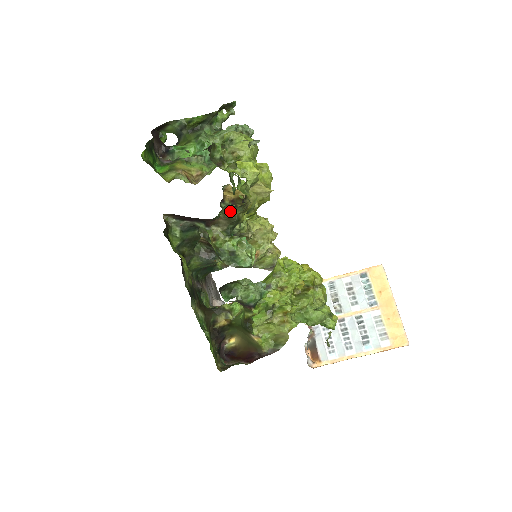
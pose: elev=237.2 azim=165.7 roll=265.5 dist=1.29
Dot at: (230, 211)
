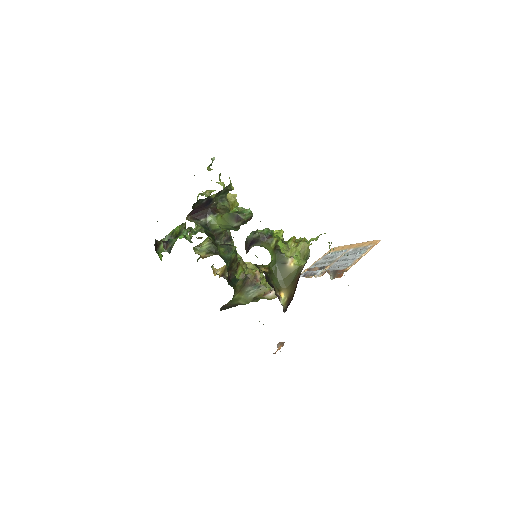
Dot at: (222, 205)
